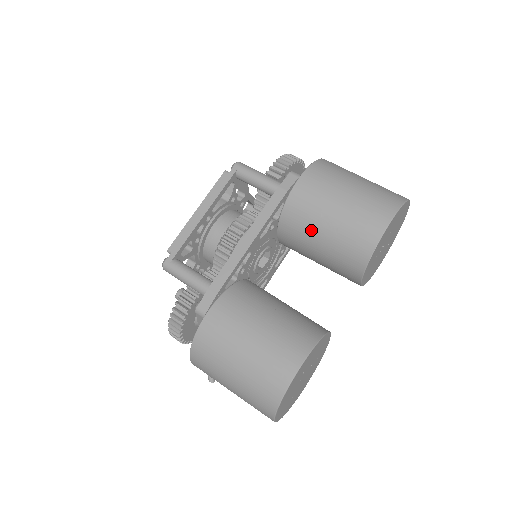
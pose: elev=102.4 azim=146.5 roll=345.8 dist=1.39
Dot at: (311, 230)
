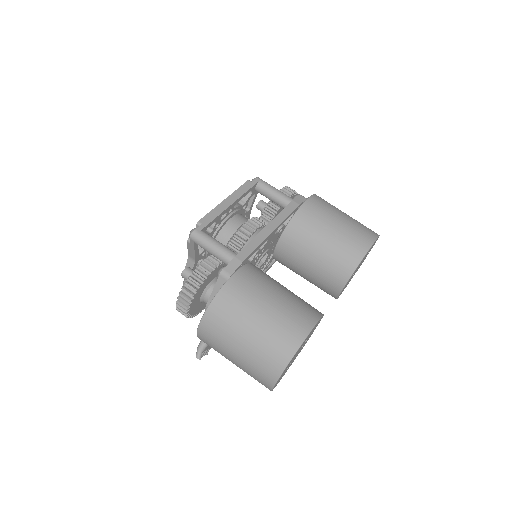
Dot at: (313, 238)
